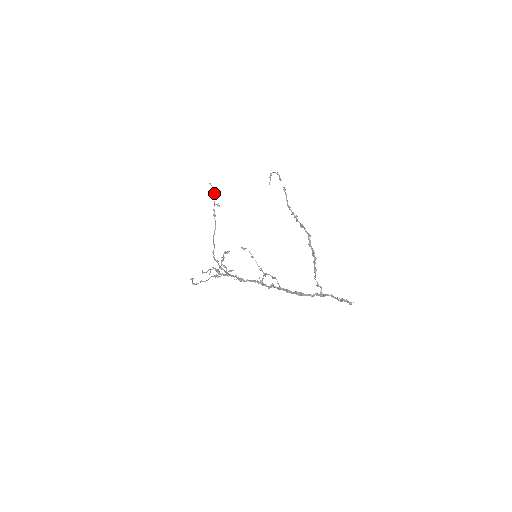
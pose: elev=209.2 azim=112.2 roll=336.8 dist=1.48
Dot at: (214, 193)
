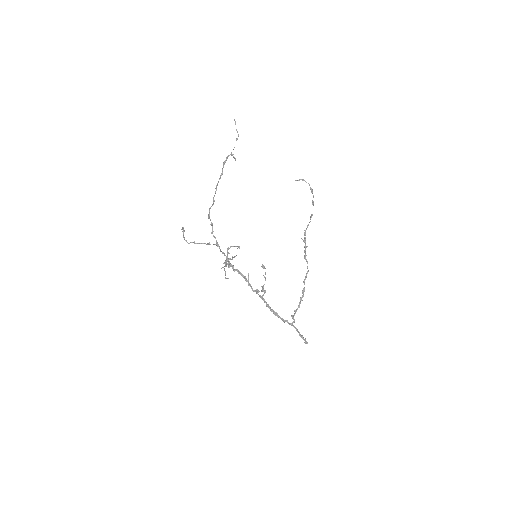
Dot at: (236, 139)
